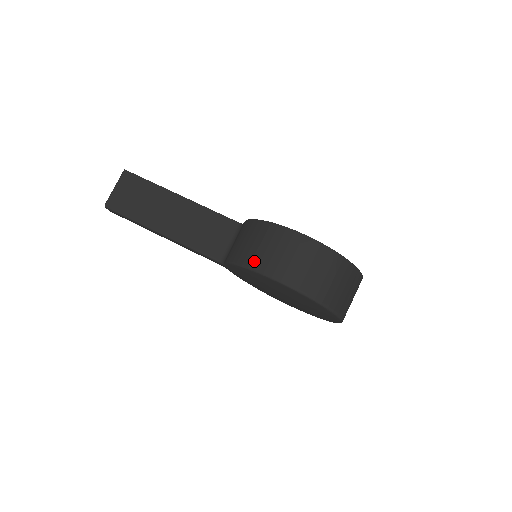
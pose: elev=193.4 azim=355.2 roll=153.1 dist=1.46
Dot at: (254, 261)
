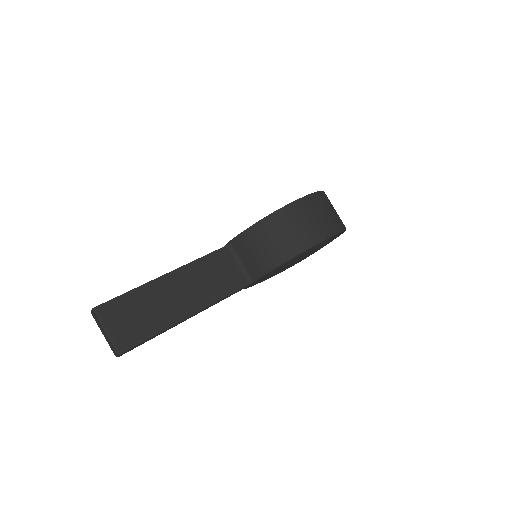
Dot at: (297, 245)
